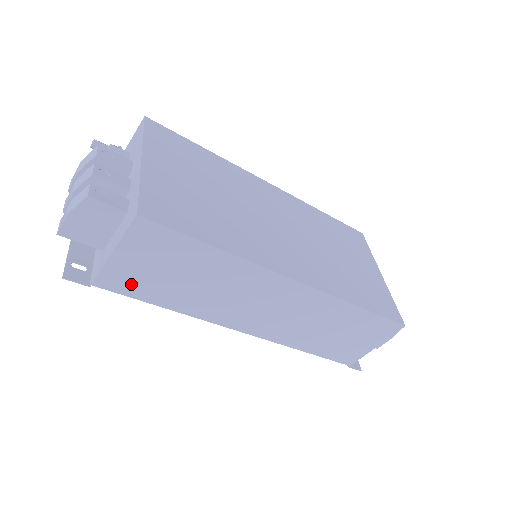
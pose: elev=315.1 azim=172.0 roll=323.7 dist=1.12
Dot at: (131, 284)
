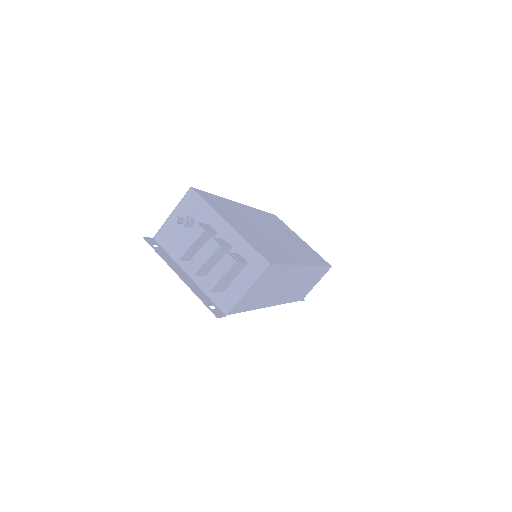
Dot at: (244, 304)
